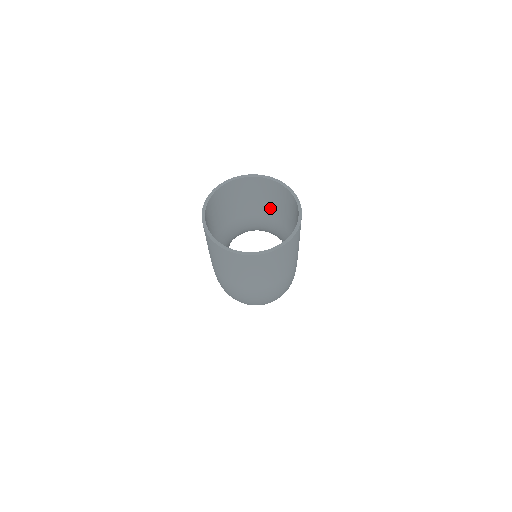
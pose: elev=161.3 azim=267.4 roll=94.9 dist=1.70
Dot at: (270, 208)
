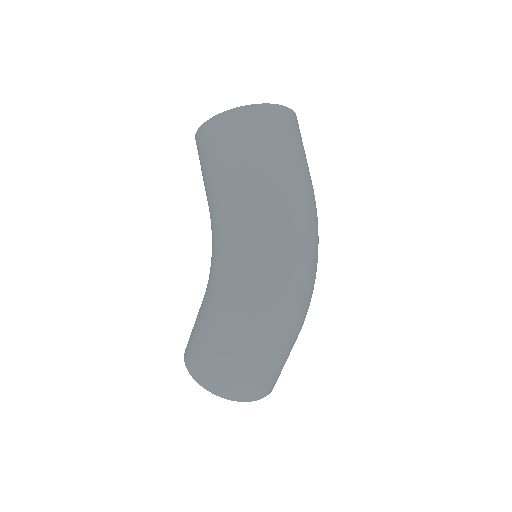
Dot at: occluded
